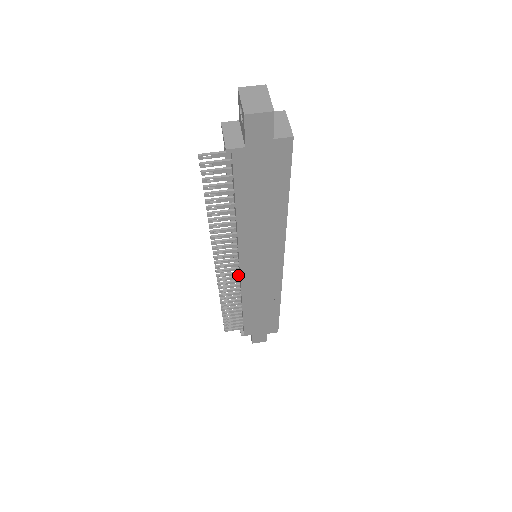
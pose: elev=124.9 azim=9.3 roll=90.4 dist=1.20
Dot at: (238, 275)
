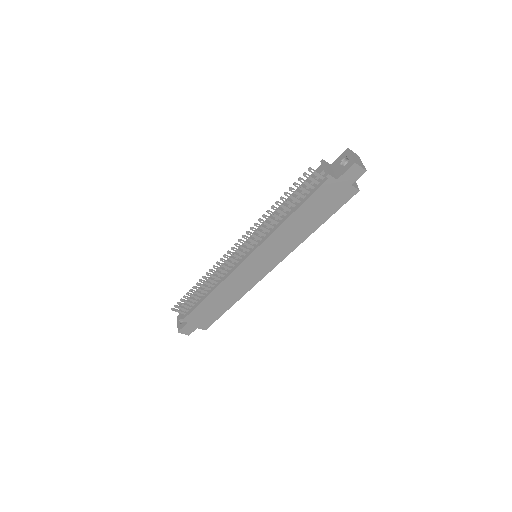
Dot at: (235, 263)
